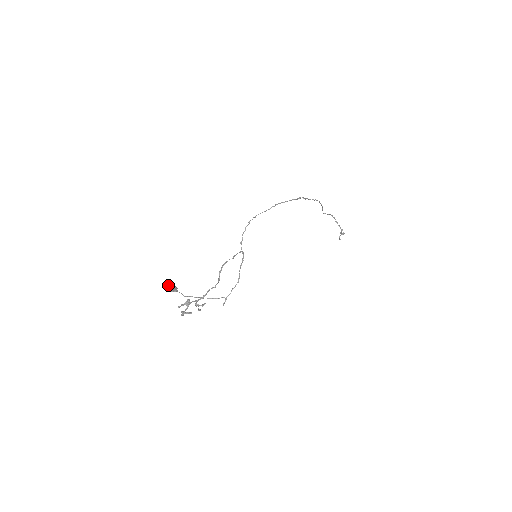
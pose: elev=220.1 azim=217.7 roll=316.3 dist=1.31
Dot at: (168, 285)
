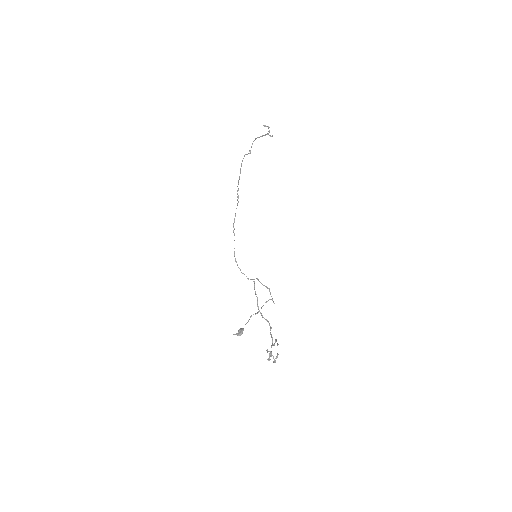
Dot at: (236, 334)
